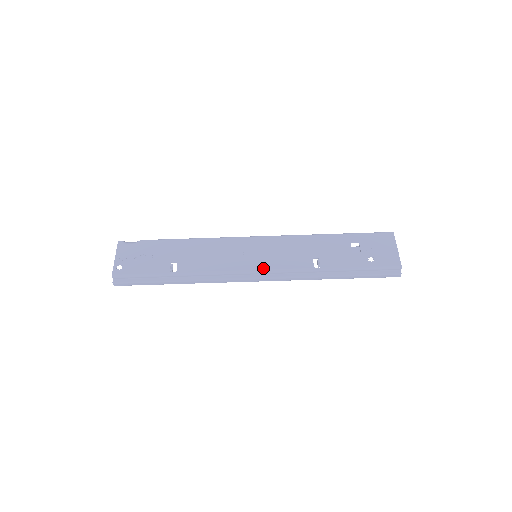
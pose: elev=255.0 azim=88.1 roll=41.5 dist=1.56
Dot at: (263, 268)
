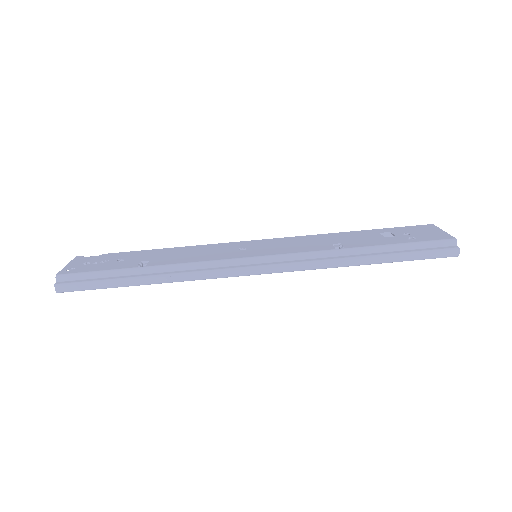
Dot at: (265, 254)
